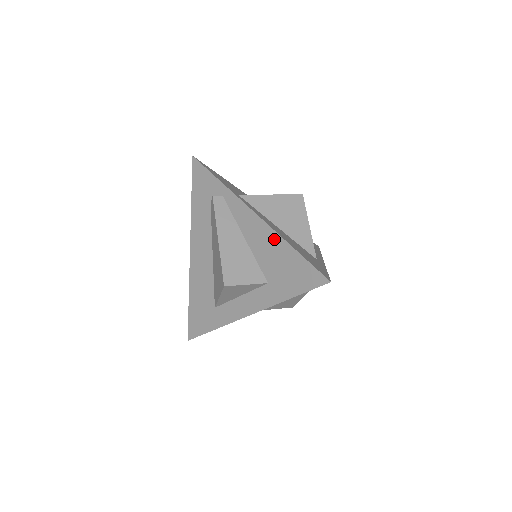
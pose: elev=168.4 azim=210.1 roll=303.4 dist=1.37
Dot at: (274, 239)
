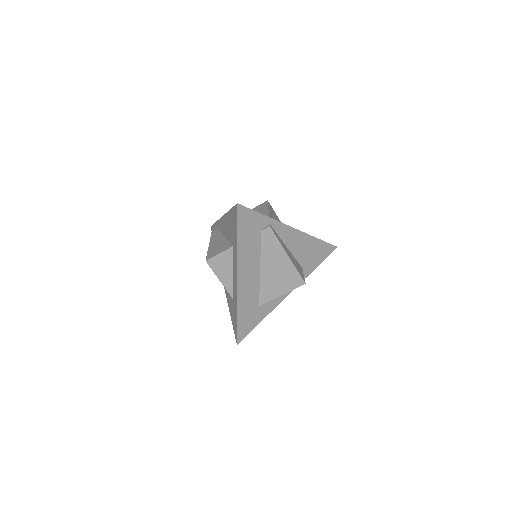
Dot at: (227, 218)
